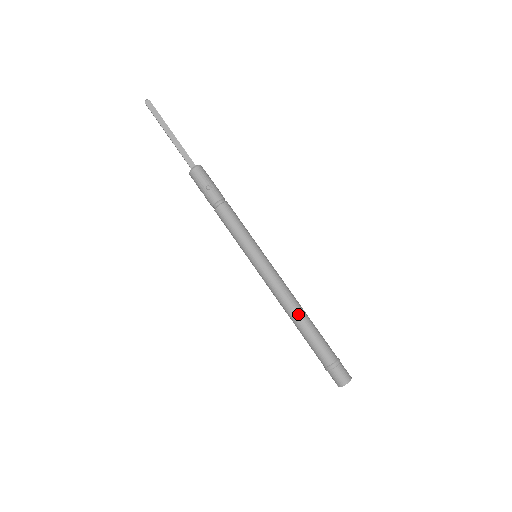
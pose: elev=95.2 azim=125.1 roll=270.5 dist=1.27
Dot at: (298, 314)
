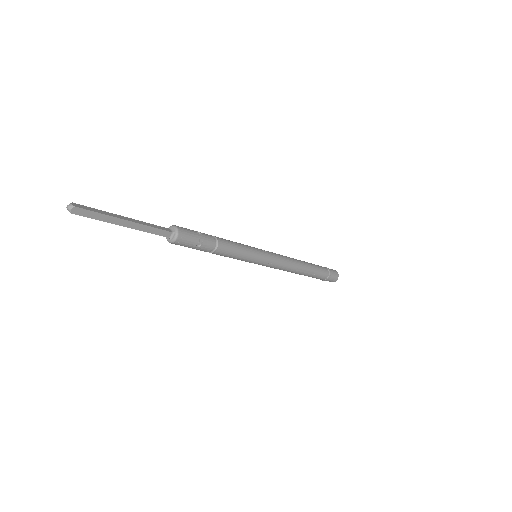
Dot at: (301, 270)
